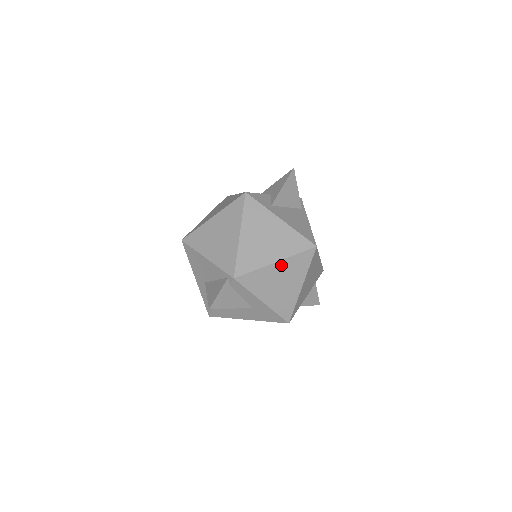
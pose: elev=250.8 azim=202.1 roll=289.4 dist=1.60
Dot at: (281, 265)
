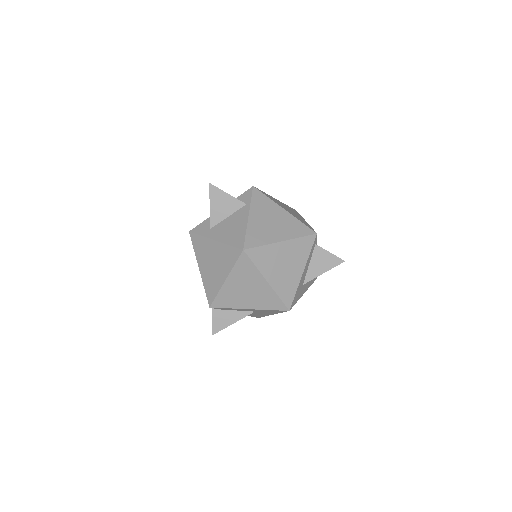
Dot at: (232, 279)
